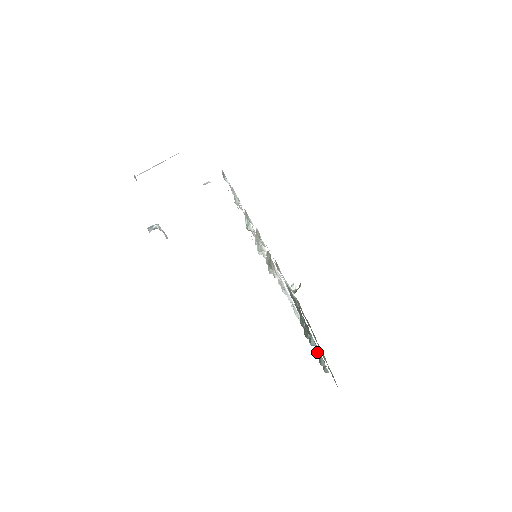
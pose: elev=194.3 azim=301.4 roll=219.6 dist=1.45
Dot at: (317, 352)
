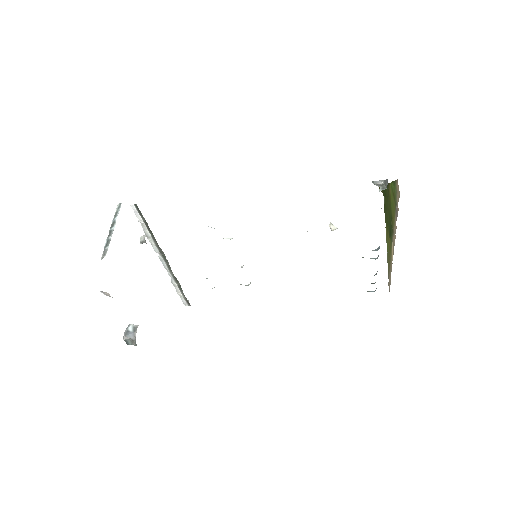
Dot at: occluded
